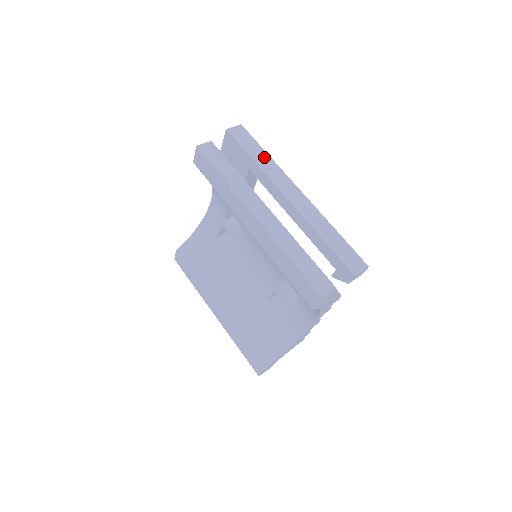
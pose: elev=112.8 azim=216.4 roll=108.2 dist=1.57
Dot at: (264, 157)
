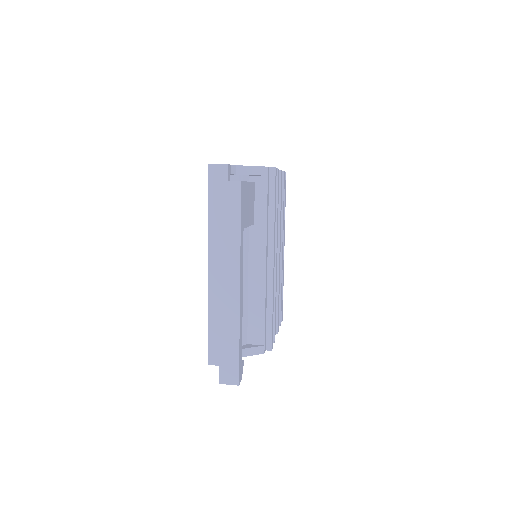
Dot at: (234, 233)
